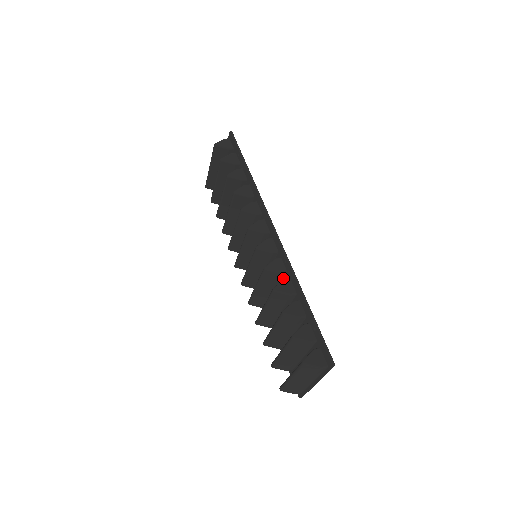
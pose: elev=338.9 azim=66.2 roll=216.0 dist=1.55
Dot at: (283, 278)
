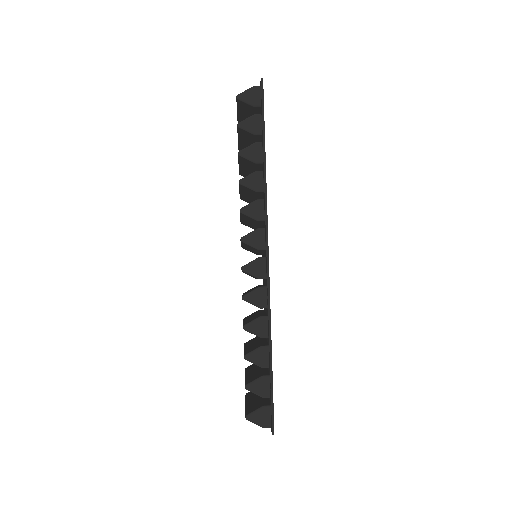
Dot at: occluded
